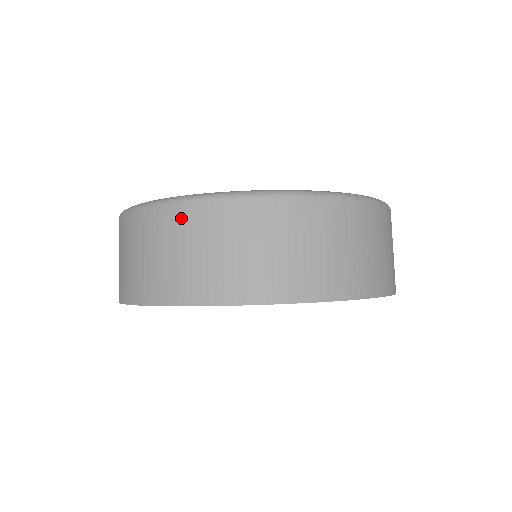
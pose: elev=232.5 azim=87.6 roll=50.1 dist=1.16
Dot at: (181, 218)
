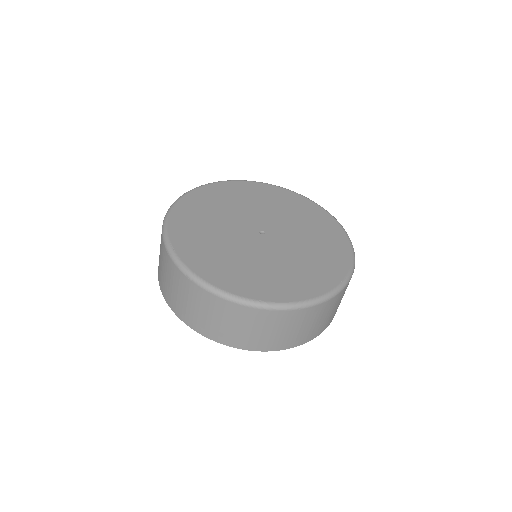
Dot at: (232, 310)
